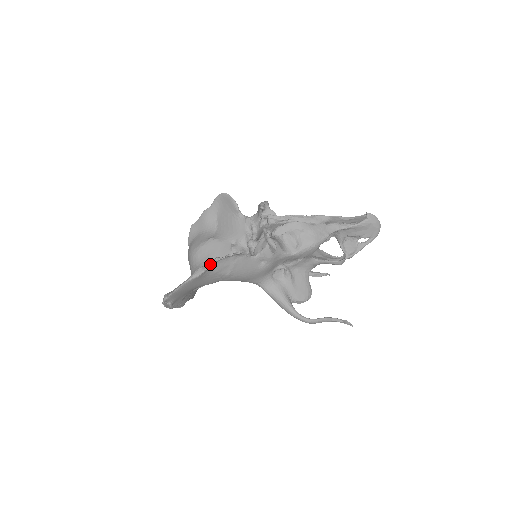
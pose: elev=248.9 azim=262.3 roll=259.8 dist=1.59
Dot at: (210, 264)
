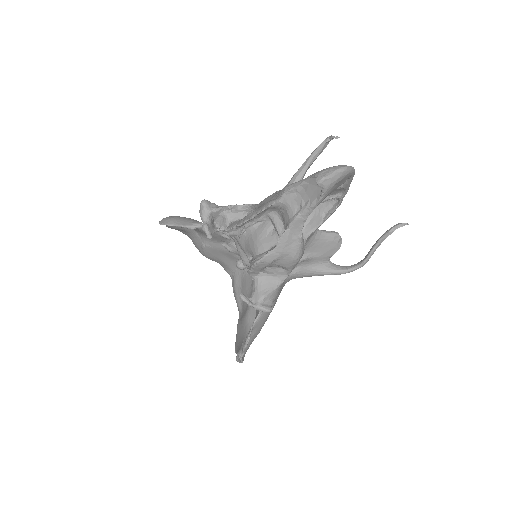
Dot at: occluded
